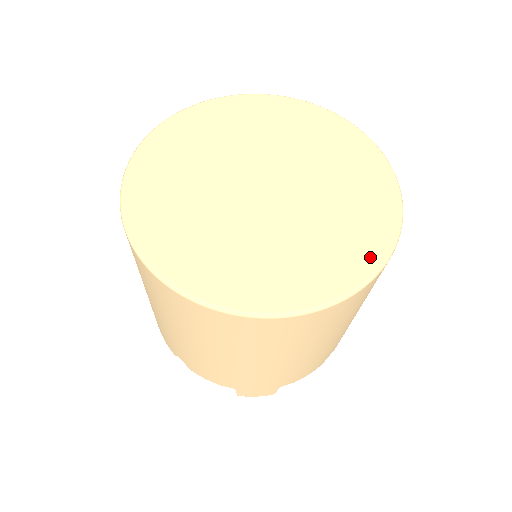
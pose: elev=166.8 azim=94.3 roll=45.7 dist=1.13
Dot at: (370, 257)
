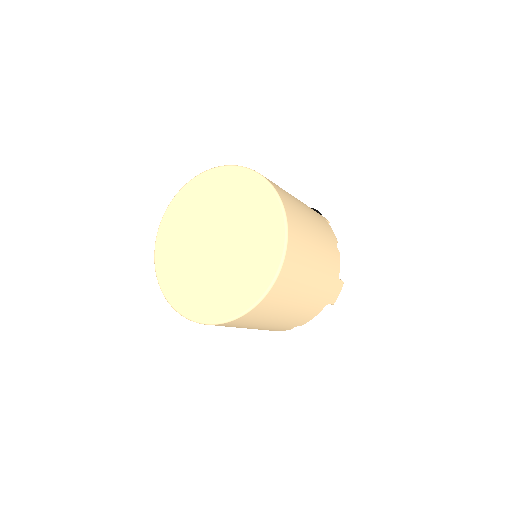
Dot at: (233, 310)
